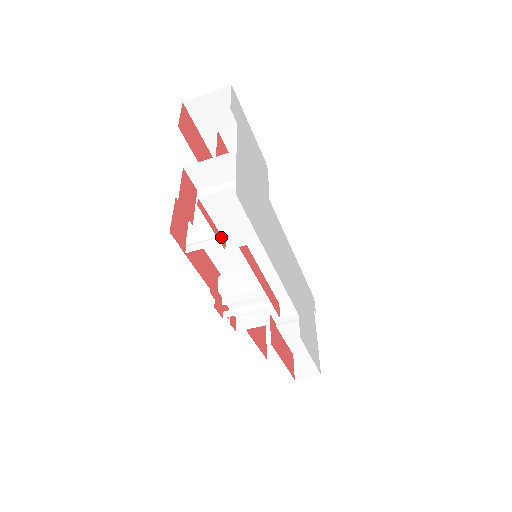
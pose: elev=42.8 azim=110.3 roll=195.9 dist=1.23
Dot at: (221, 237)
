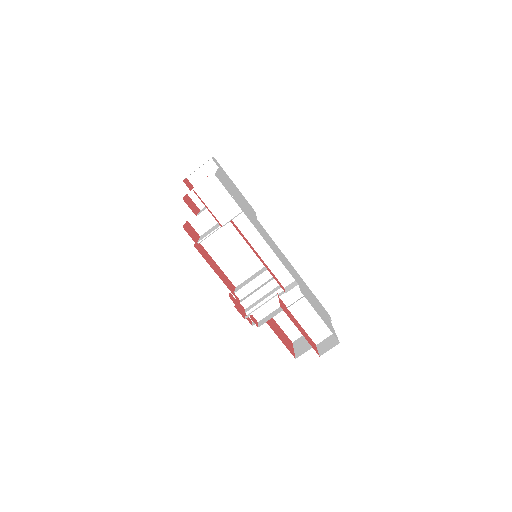
Dot at: (217, 220)
